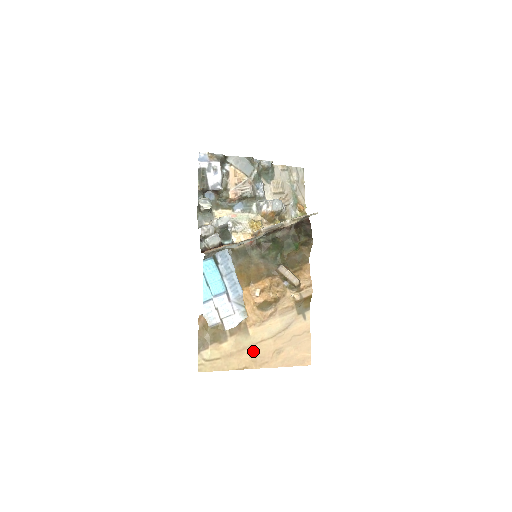
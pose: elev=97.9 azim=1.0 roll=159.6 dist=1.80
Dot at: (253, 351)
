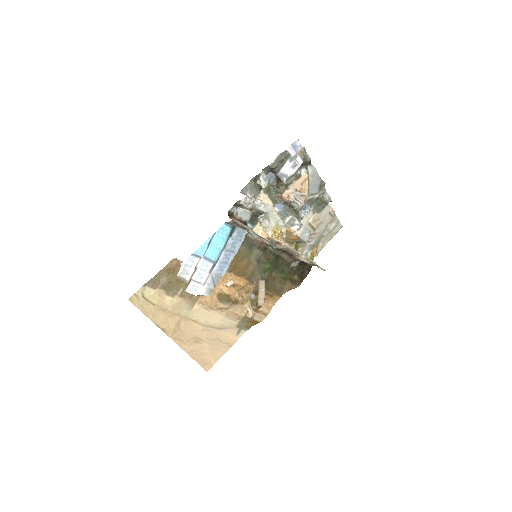
Dot at: (182, 323)
